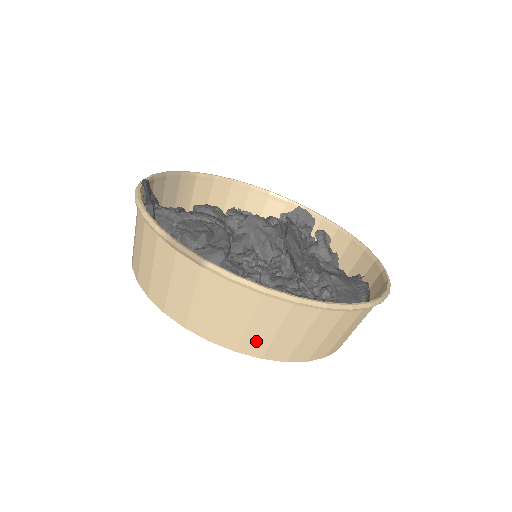
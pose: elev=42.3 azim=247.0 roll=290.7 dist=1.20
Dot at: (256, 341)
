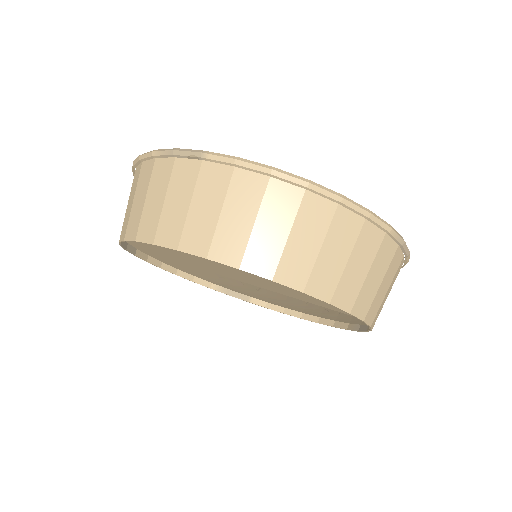
Dot at: (265, 250)
